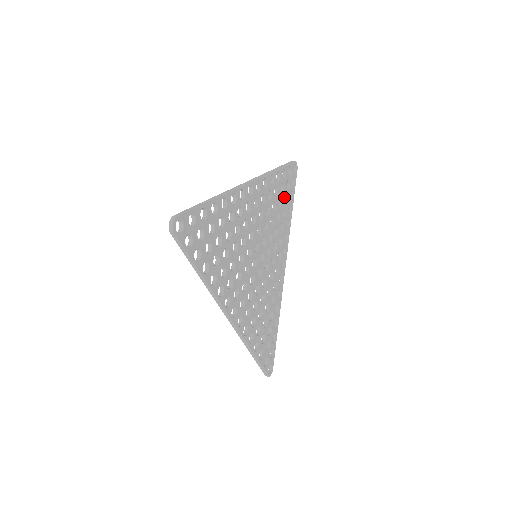
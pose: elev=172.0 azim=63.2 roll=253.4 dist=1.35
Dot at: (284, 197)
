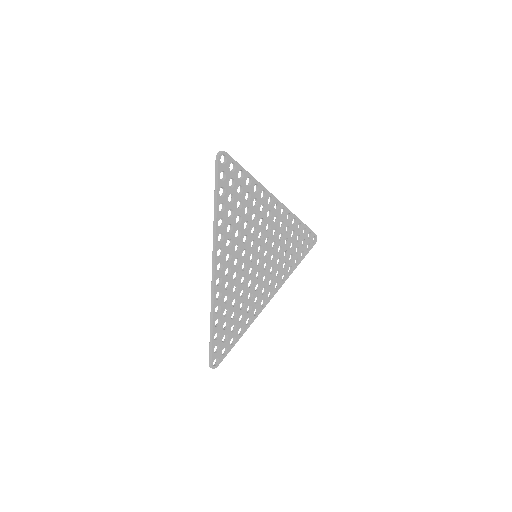
Dot at: occluded
